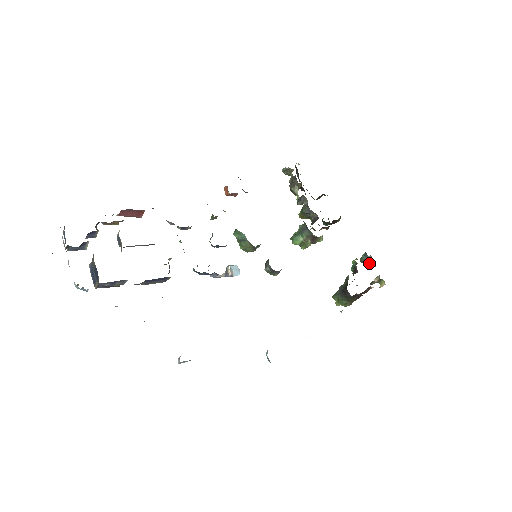
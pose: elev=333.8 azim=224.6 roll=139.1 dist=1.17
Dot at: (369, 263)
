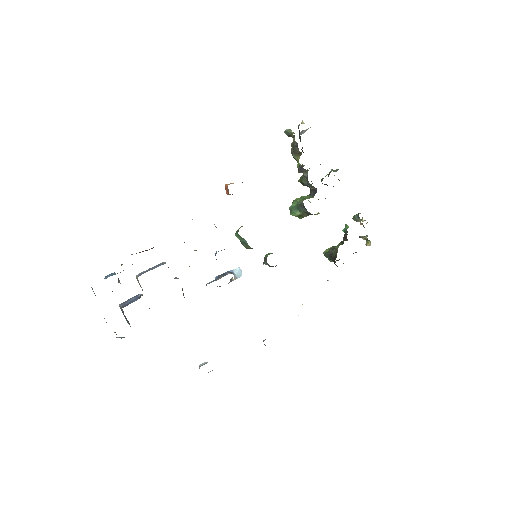
Dot at: (360, 224)
